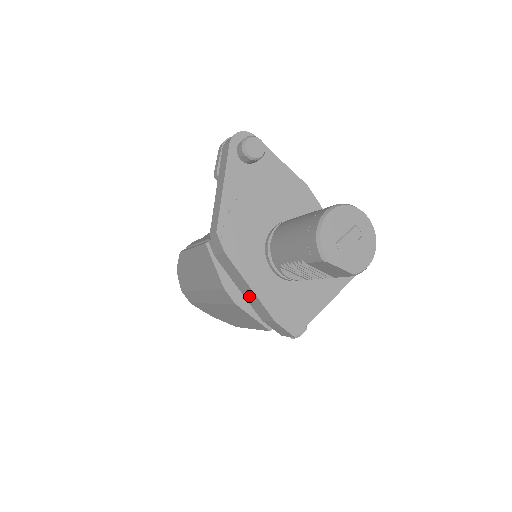
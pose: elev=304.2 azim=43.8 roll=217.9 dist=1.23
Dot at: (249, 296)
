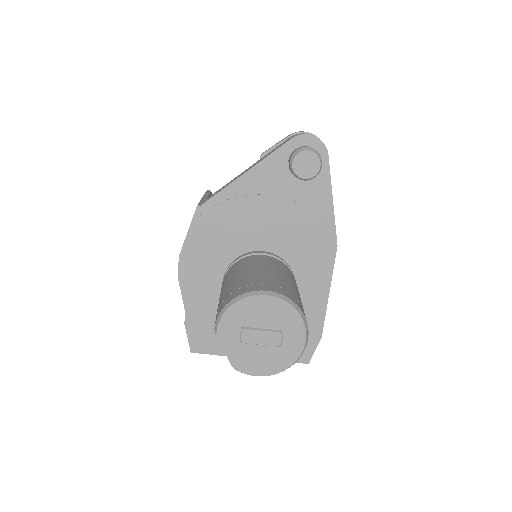
Dot at: occluded
